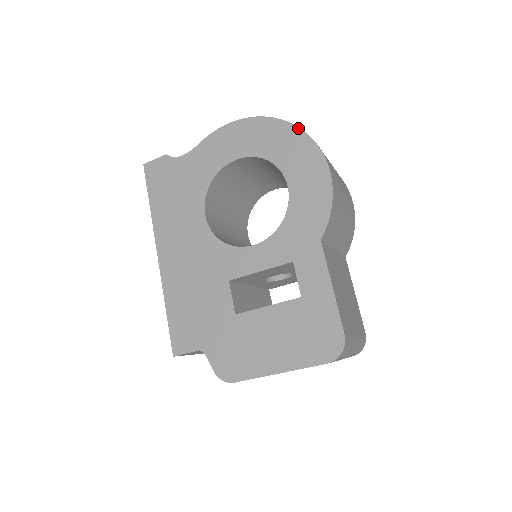
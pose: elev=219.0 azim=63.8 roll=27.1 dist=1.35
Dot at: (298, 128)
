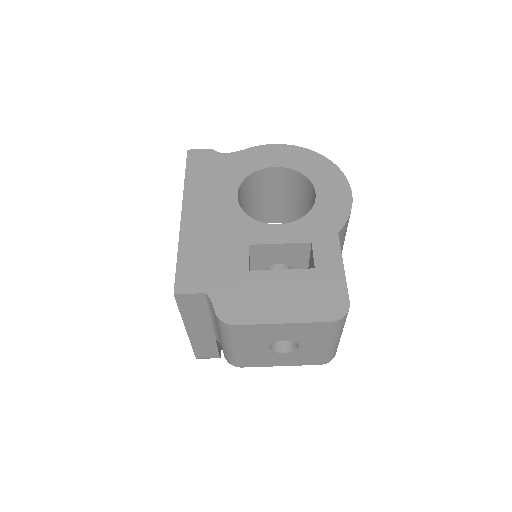
Dot at: (330, 161)
